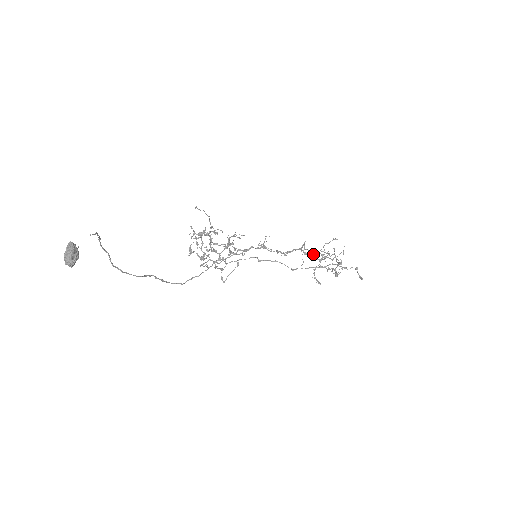
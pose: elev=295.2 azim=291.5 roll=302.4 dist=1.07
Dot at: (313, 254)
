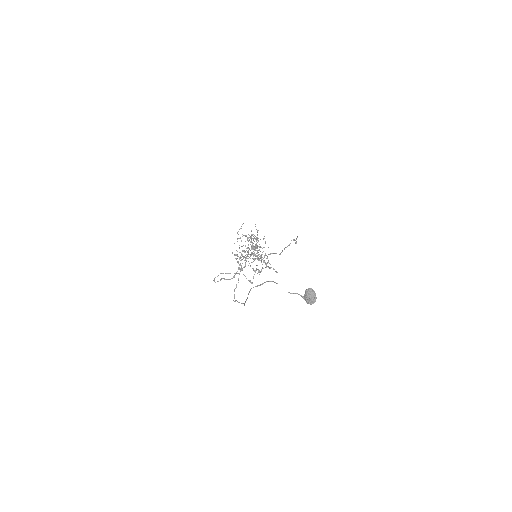
Dot at: occluded
